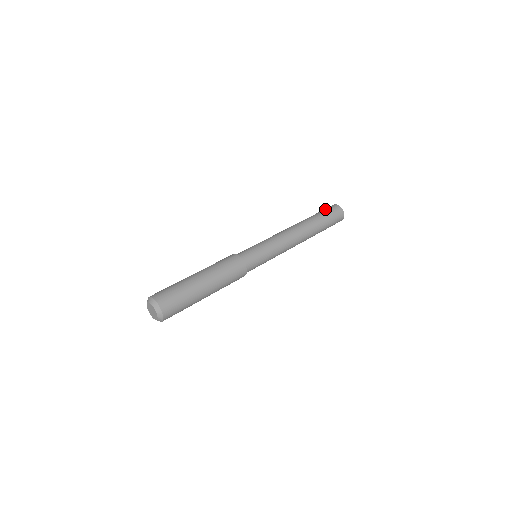
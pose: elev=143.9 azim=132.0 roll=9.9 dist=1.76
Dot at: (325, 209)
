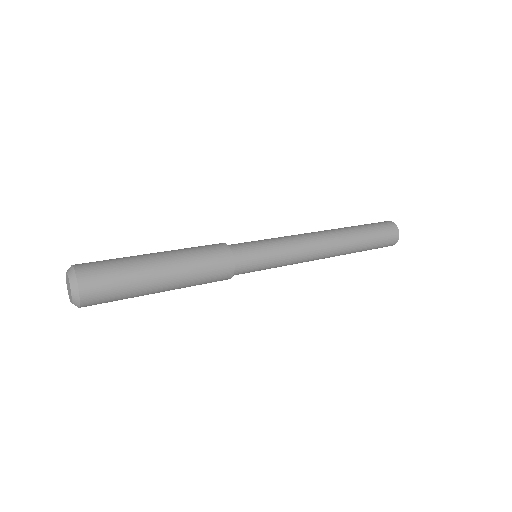
Dot at: occluded
